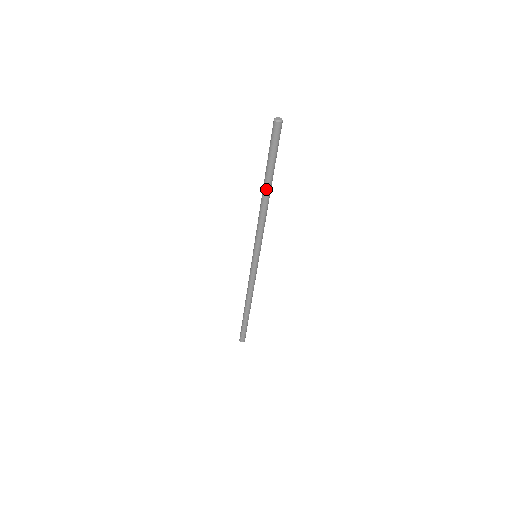
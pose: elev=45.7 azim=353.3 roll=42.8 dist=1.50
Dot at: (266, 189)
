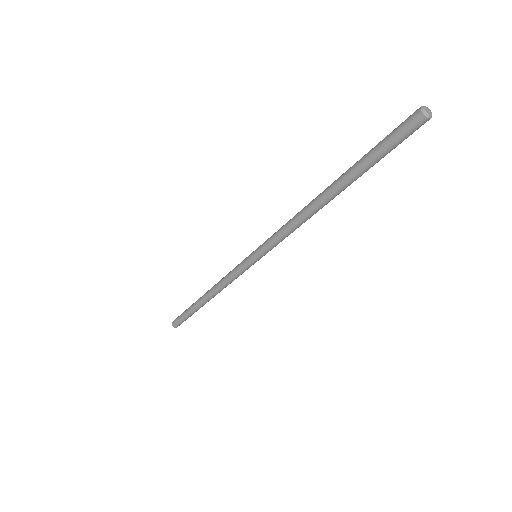
Dot at: (337, 194)
